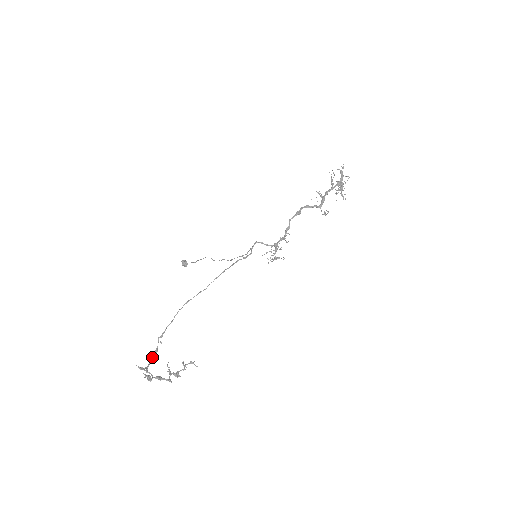
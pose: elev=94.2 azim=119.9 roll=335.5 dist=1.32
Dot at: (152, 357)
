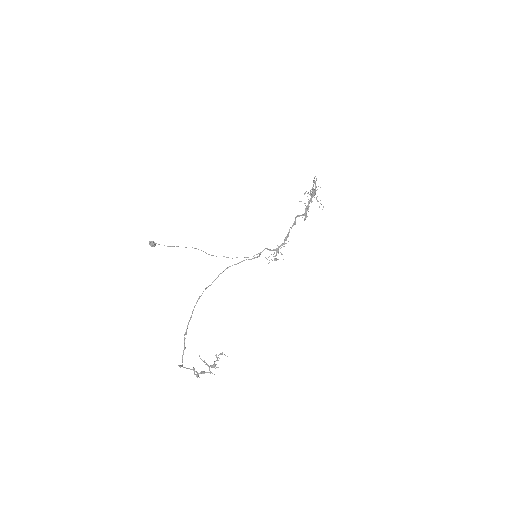
Dot at: (183, 353)
